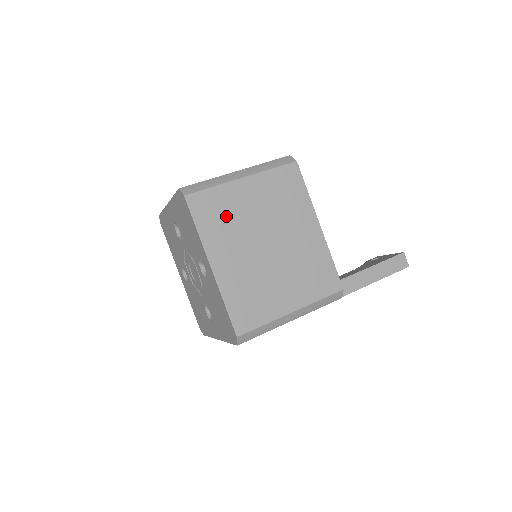
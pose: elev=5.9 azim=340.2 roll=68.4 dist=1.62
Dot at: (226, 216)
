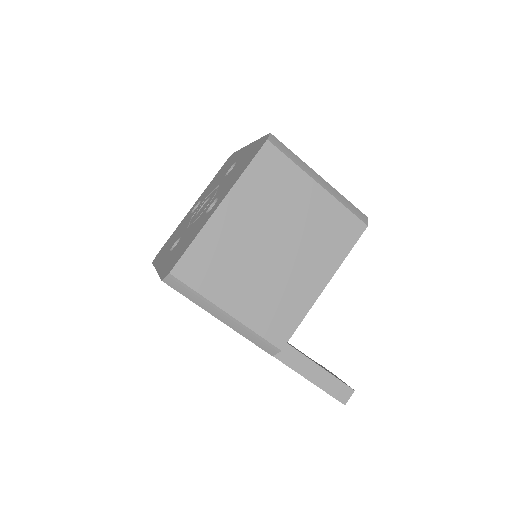
Dot at: (275, 190)
